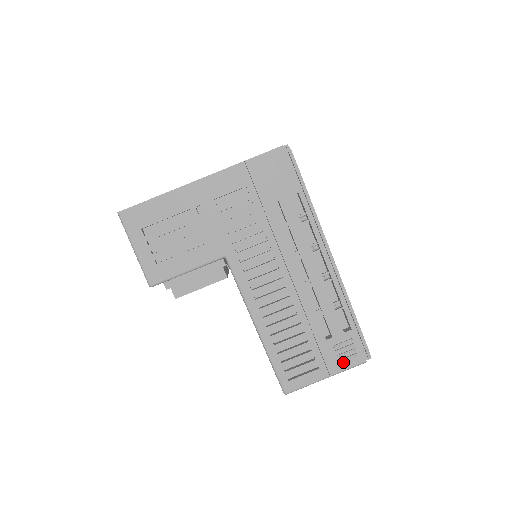
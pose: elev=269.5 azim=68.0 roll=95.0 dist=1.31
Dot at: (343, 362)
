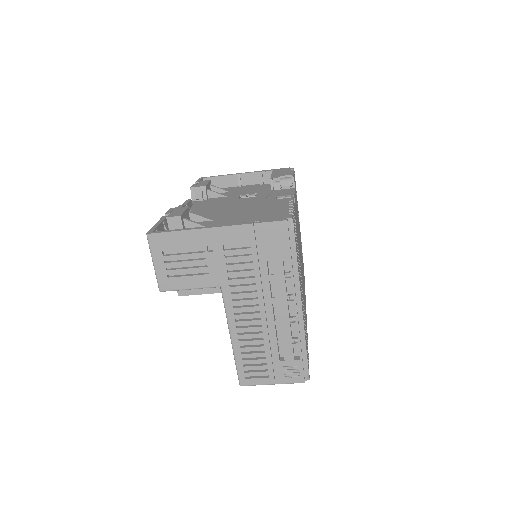
Dot at: (288, 378)
